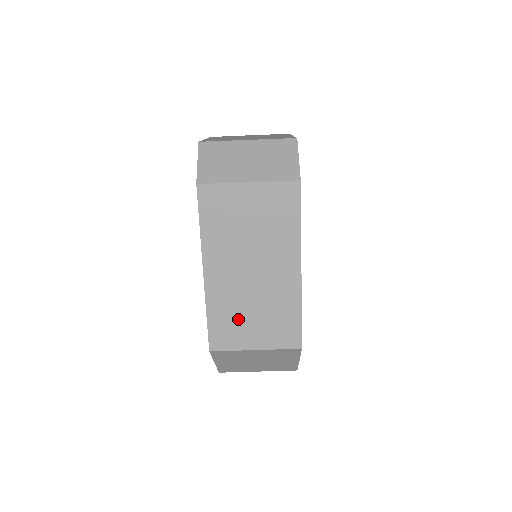
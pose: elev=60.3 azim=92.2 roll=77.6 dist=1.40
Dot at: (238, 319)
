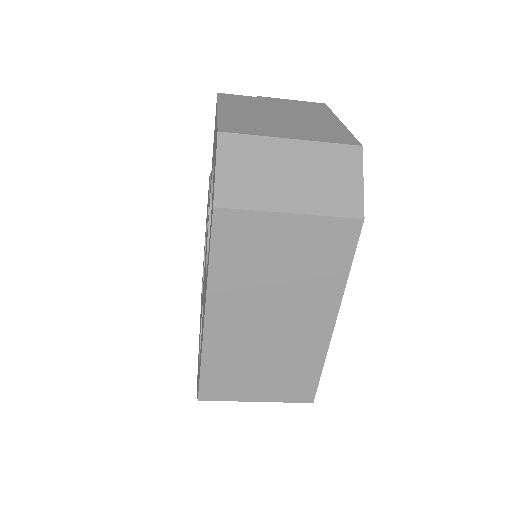
Dot at: (241, 370)
